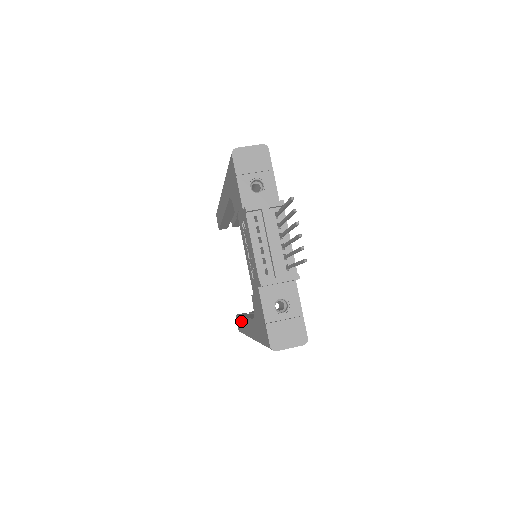
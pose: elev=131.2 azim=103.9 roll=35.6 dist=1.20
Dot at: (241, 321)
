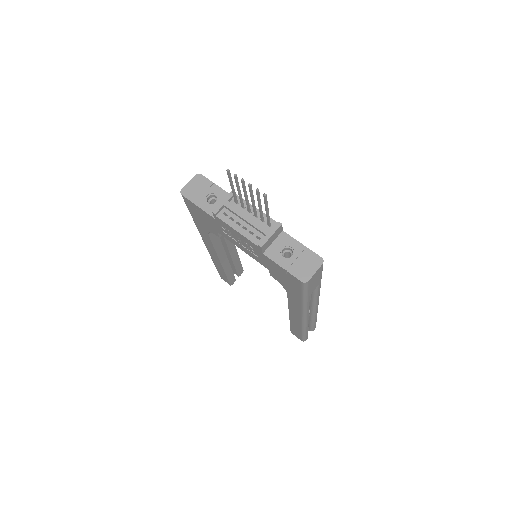
Dot at: (293, 324)
